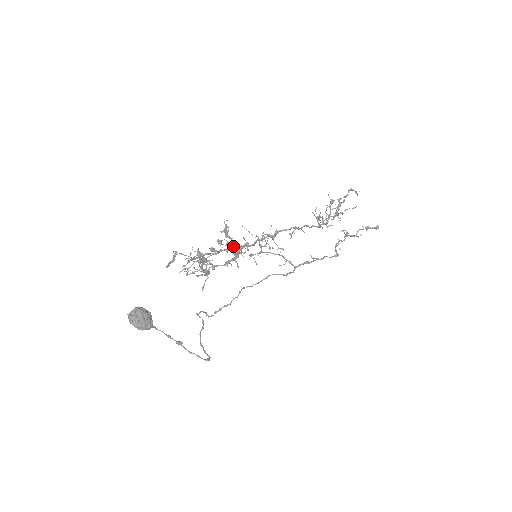
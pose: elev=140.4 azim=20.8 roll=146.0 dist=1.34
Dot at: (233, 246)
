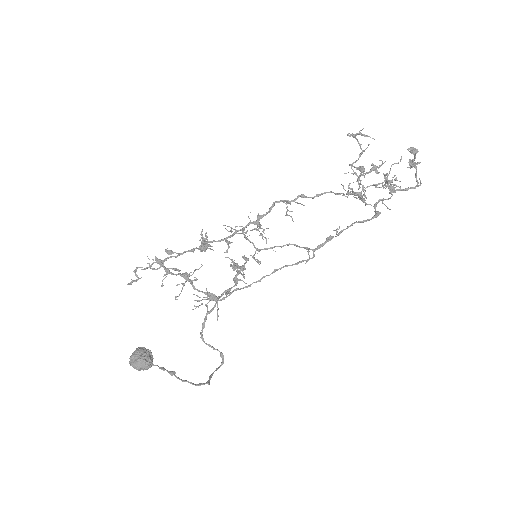
Dot at: occluded
